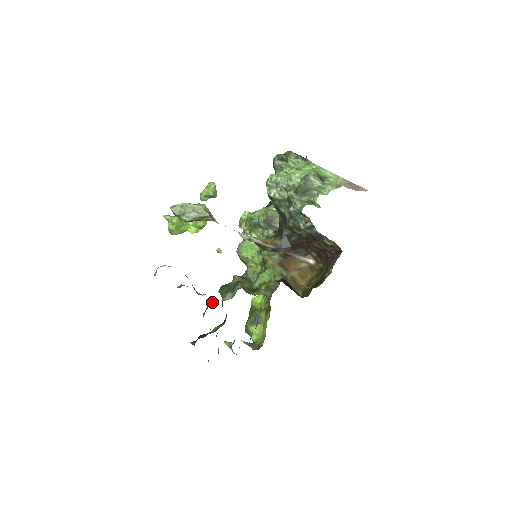
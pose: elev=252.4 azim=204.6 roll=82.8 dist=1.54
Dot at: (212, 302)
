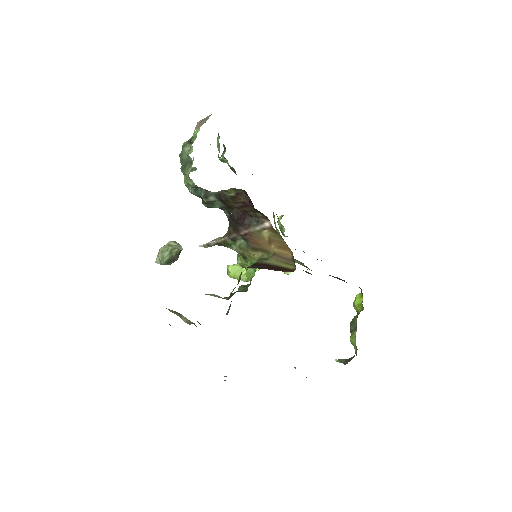
Dot at: occluded
